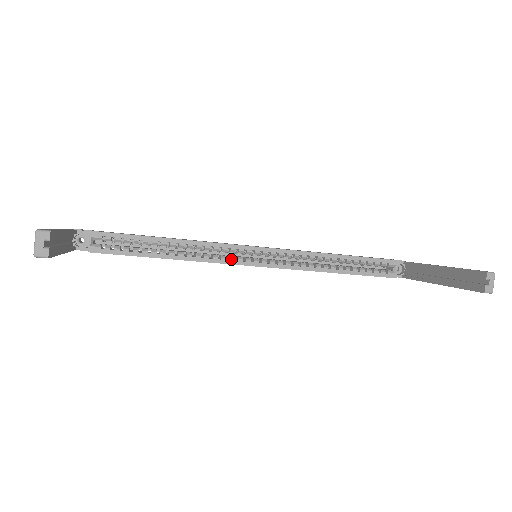
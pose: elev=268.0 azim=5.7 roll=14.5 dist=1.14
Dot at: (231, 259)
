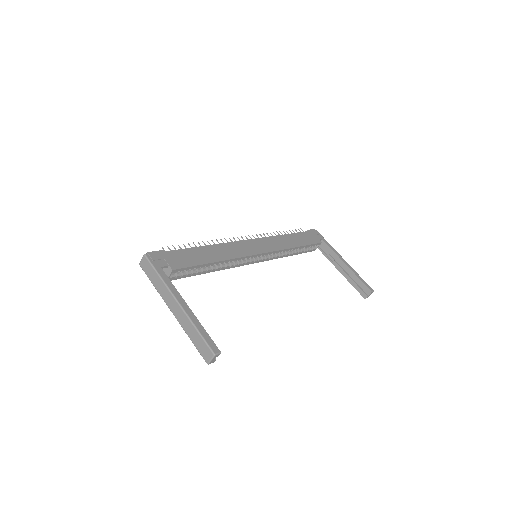
Dot at: (244, 263)
